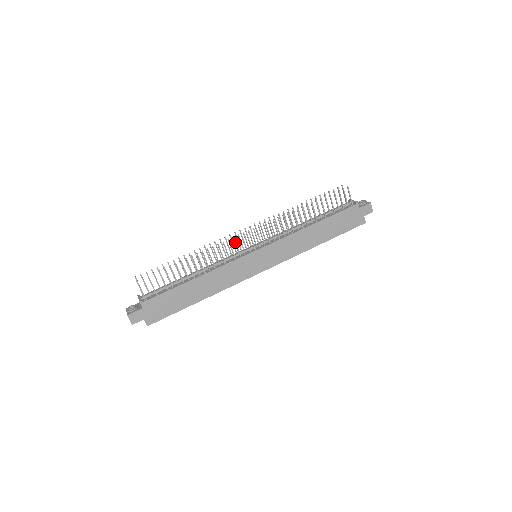
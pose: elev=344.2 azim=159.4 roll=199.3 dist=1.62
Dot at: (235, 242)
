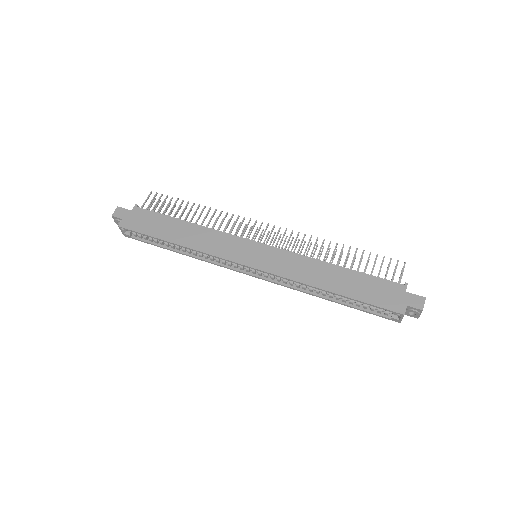
Dot at: (248, 223)
